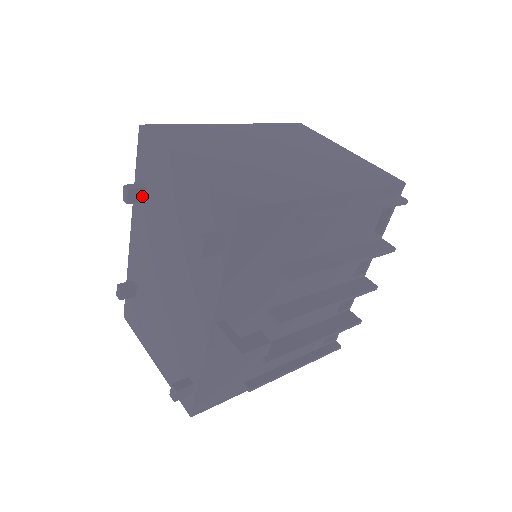
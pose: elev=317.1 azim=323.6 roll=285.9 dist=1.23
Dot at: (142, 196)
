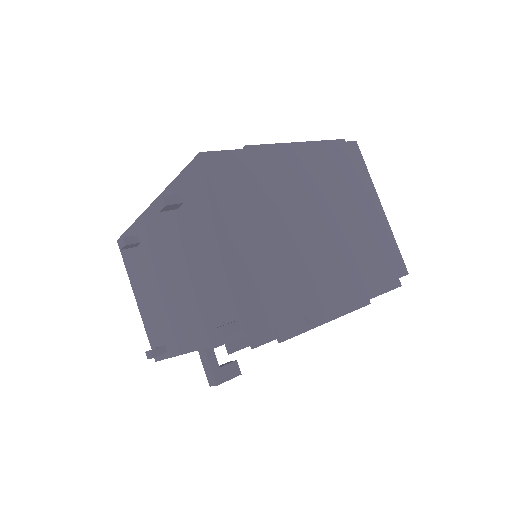
Dot at: (176, 207)
